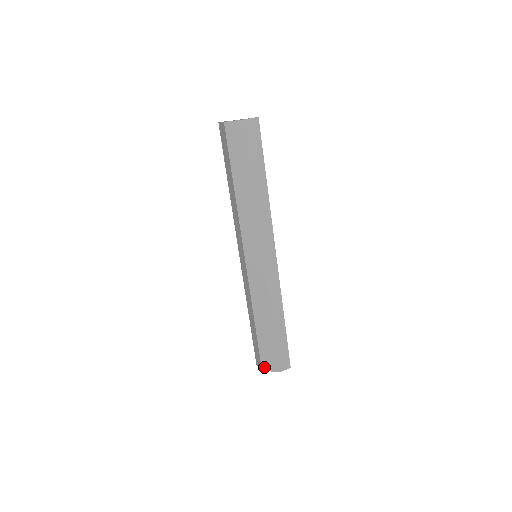
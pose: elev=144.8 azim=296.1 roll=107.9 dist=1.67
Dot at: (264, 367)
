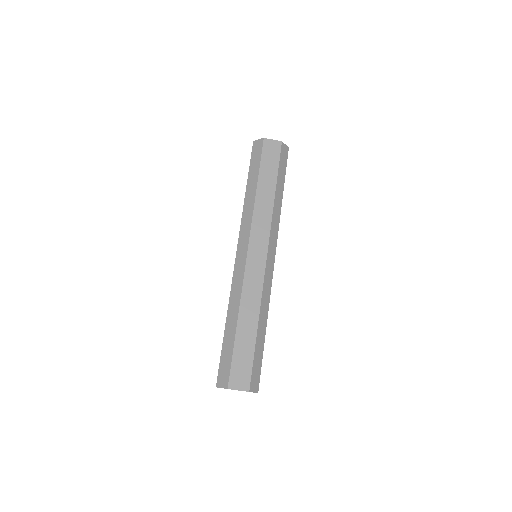
Dot at: (232, 384)
